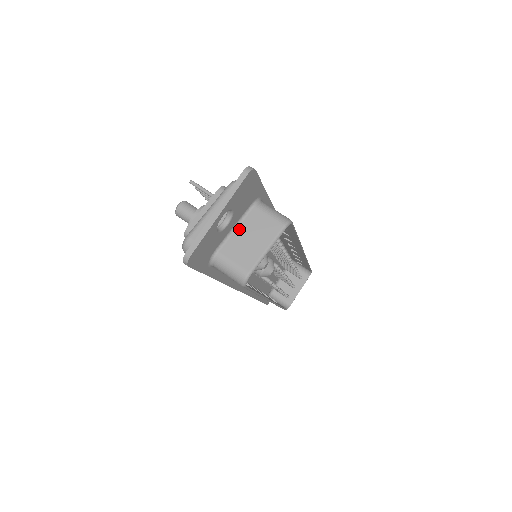
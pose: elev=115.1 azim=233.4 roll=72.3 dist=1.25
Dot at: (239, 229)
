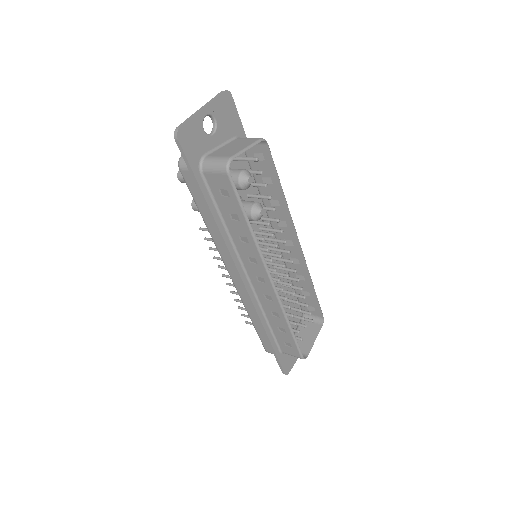
Dot at: (224, 147)
